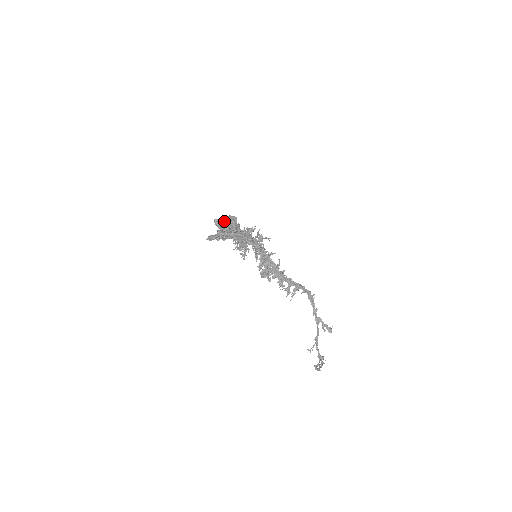
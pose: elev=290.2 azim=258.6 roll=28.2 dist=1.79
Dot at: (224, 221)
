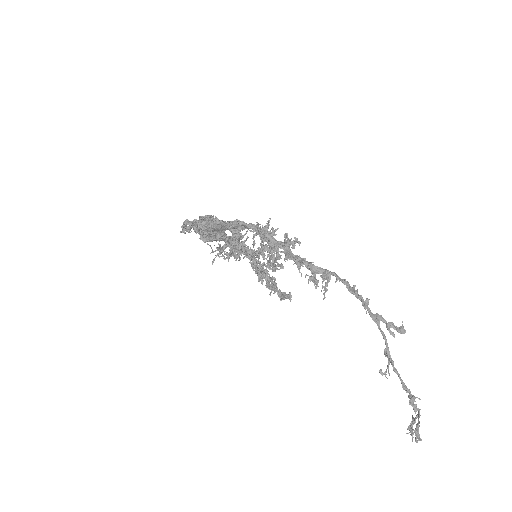
Dot at: occluded
